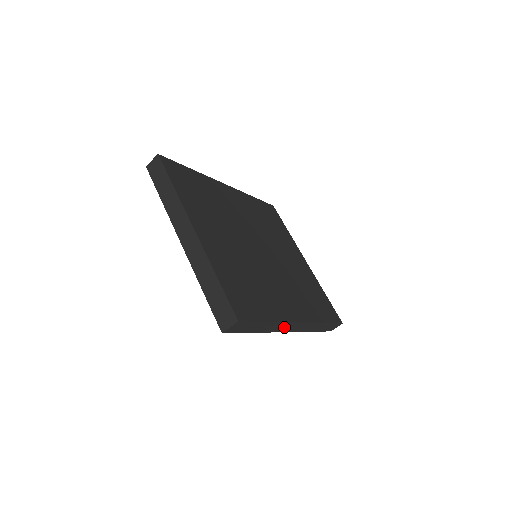
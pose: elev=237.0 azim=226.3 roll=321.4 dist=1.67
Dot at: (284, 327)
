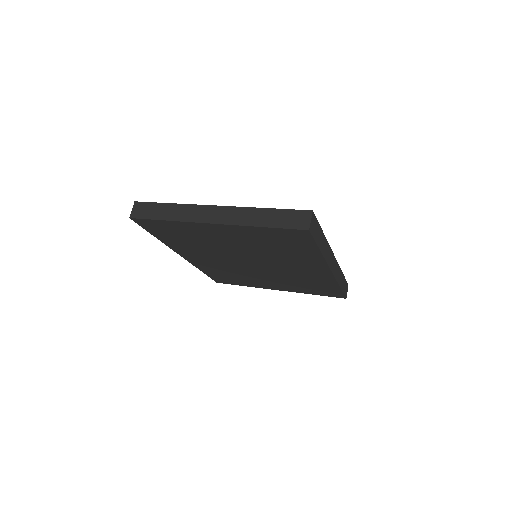
Dot at: (329, 257)
